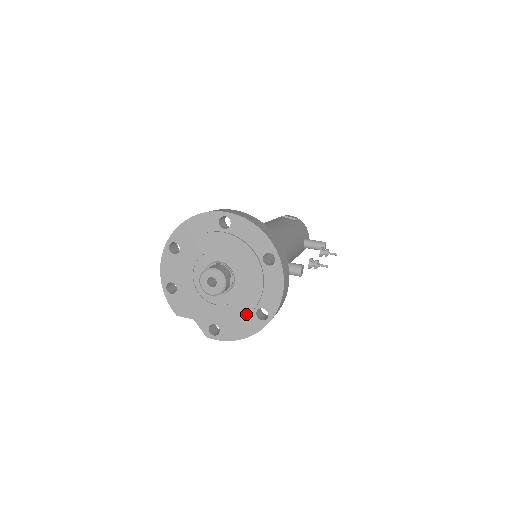
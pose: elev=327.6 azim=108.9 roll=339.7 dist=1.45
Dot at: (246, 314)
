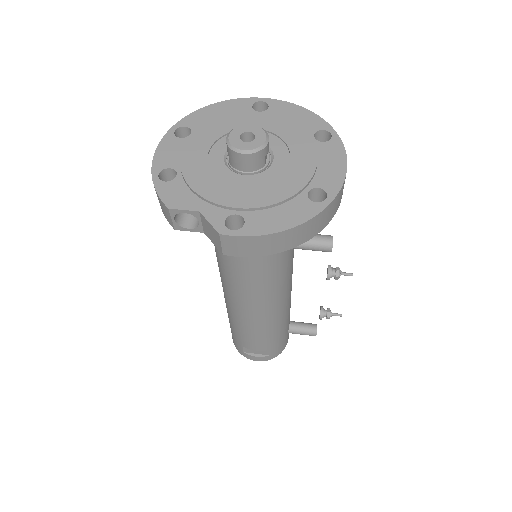
Dot at: (292, 193)
